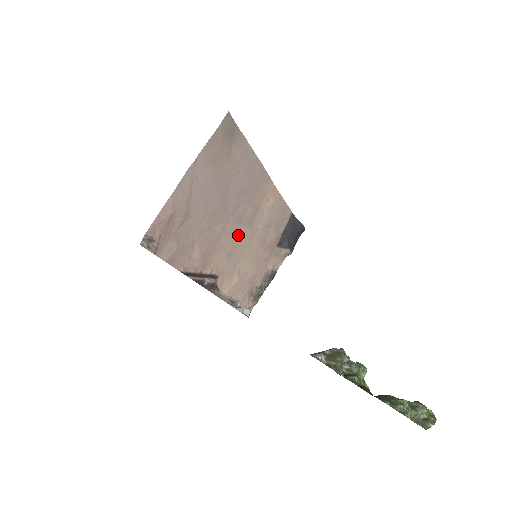
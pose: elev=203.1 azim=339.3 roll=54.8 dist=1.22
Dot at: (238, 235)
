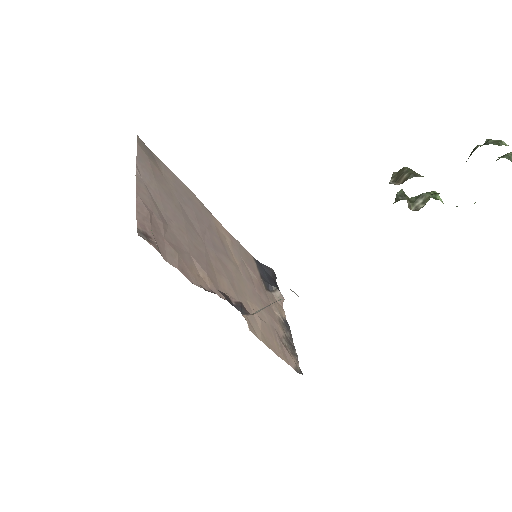
Dot at: (225, 265)
